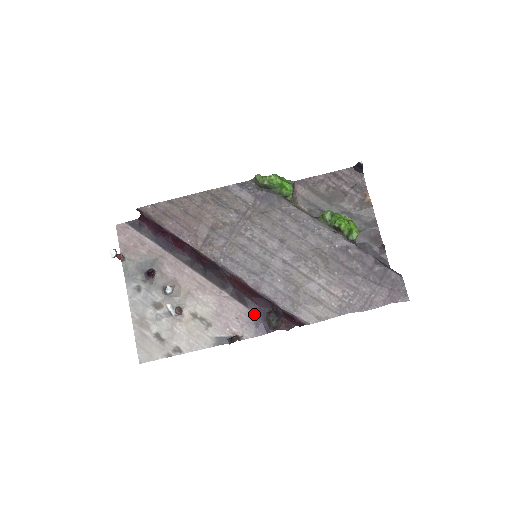
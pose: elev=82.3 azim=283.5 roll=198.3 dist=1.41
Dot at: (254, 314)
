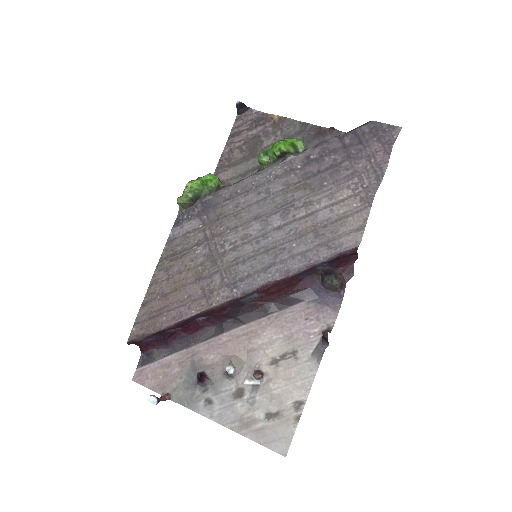
Dot at: (314, 299)
